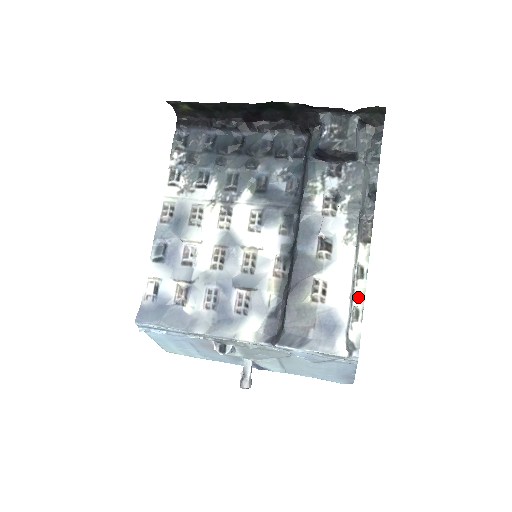
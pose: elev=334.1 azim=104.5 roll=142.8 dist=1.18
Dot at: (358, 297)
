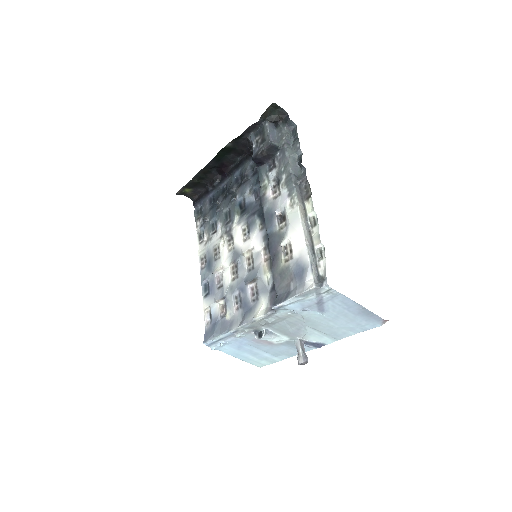
Dot at: (316, 240)
